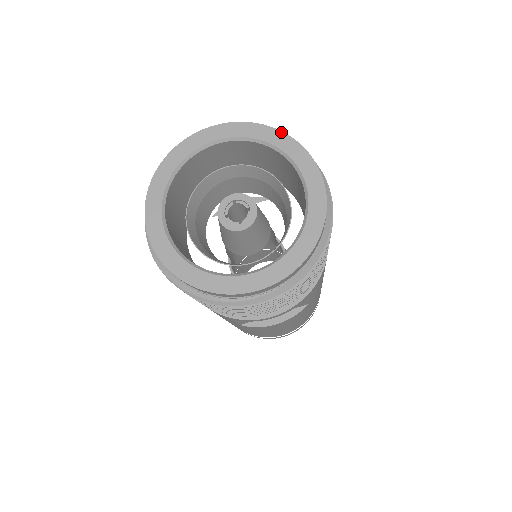
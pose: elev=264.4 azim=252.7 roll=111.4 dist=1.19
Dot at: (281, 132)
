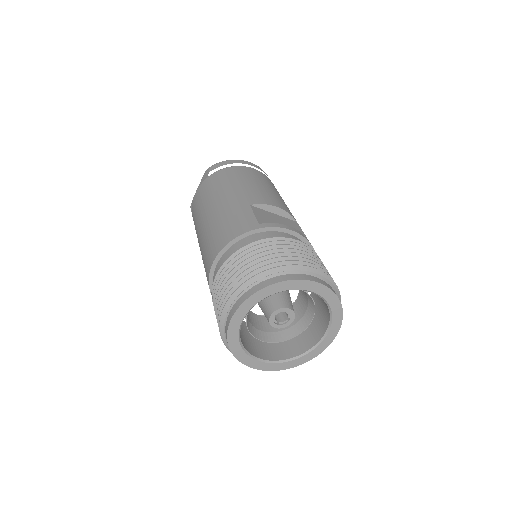
Dot at: (342, 308)
